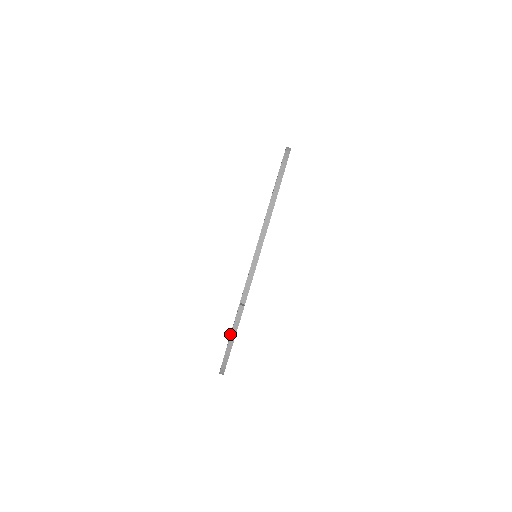
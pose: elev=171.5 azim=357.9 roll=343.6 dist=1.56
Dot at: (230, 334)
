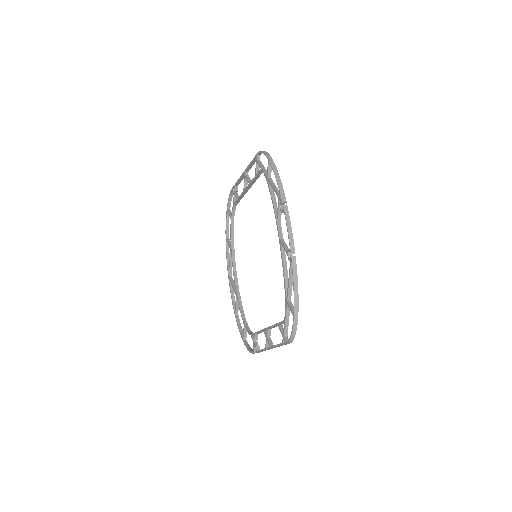
Dot at: occluded
